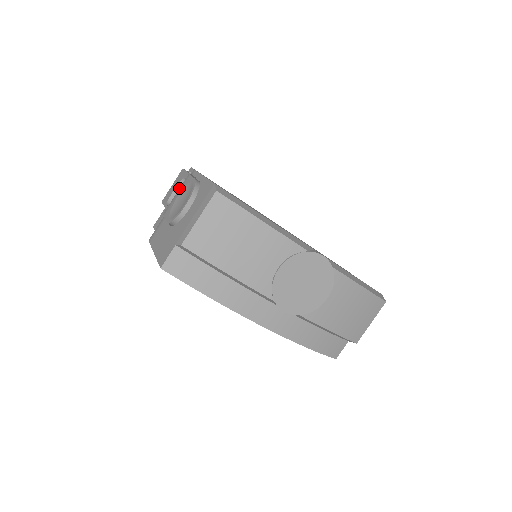
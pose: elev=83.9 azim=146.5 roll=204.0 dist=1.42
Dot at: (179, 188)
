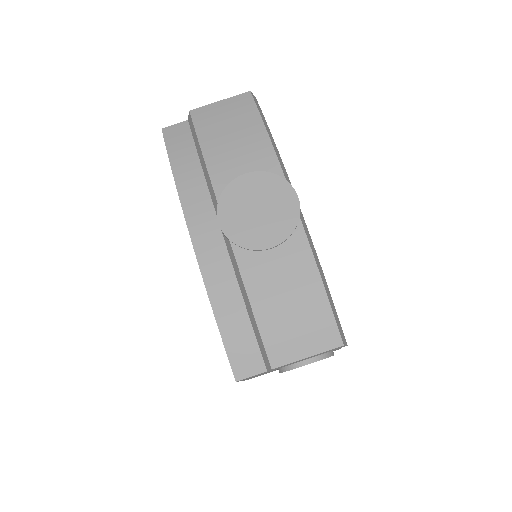
Dot at: occluded
